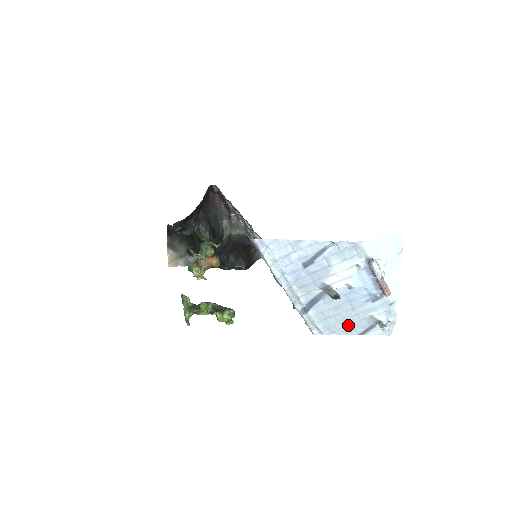
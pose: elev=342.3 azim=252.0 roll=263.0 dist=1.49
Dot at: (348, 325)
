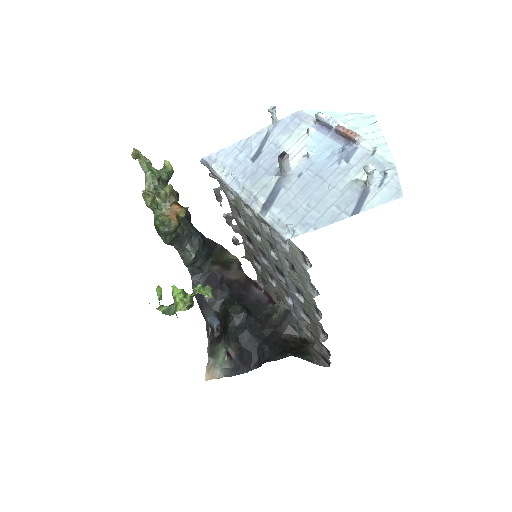
Dot at: (329, 208)
